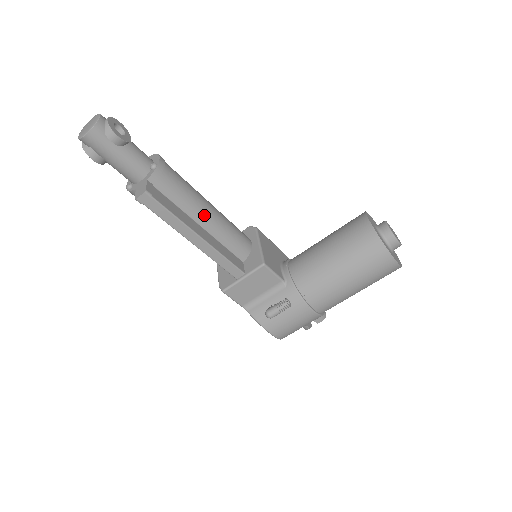
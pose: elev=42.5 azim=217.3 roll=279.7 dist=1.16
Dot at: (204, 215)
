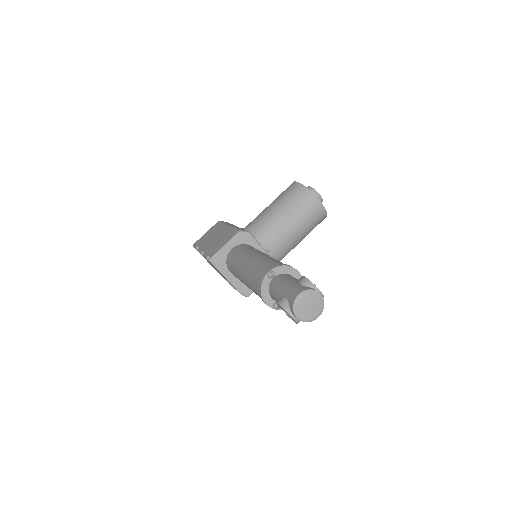
Dot at: occluded
